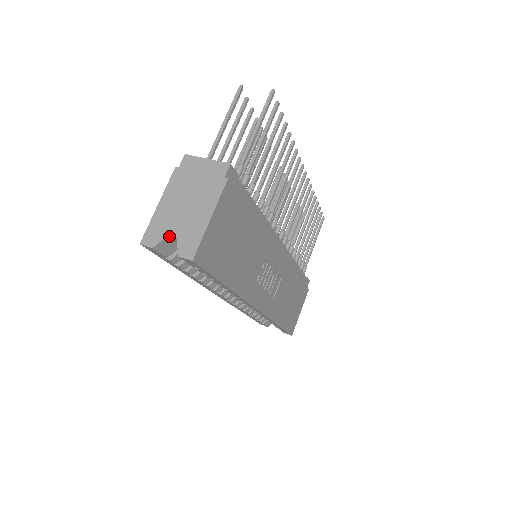
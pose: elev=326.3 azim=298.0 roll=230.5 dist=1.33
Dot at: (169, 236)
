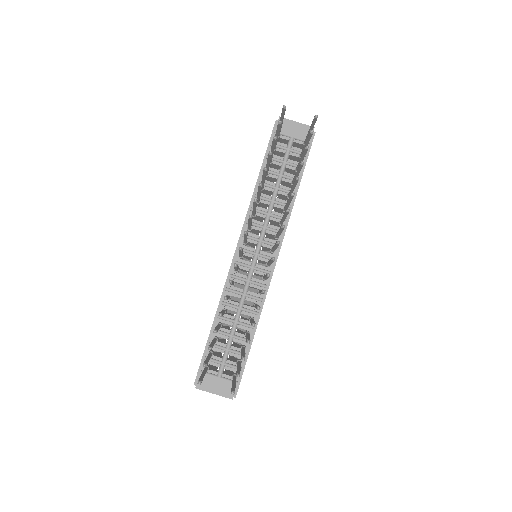
Dot at: occluded
